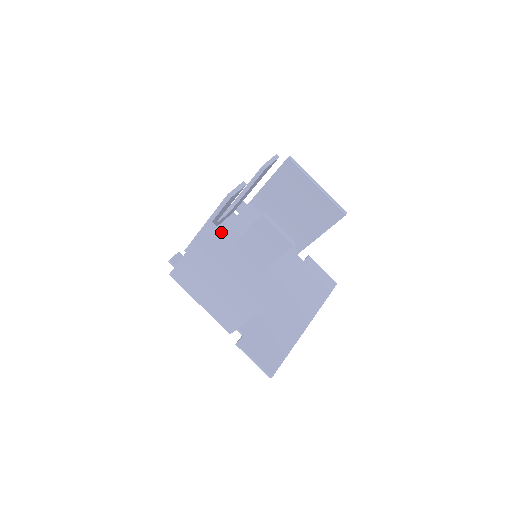
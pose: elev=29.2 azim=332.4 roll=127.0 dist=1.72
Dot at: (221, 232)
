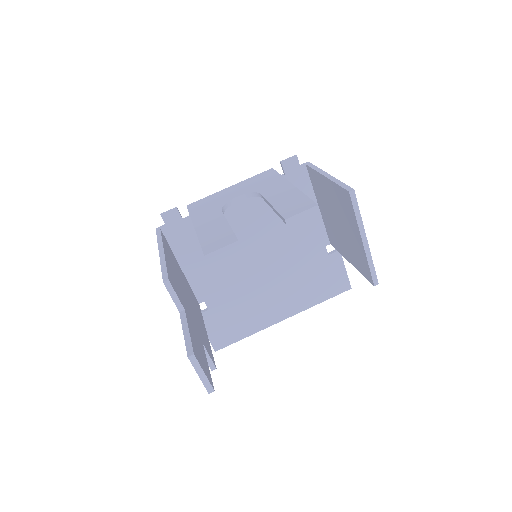
Dot at: (174, 294)
